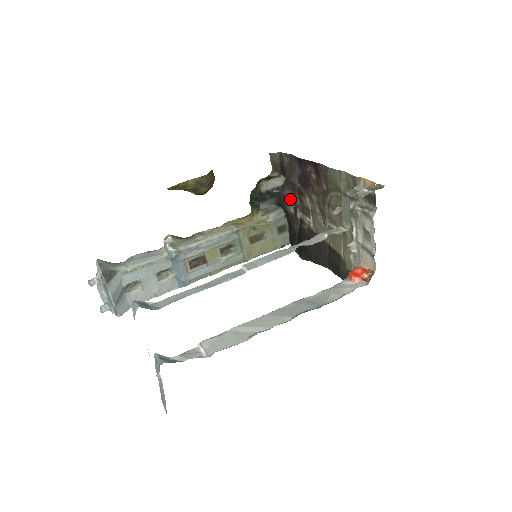
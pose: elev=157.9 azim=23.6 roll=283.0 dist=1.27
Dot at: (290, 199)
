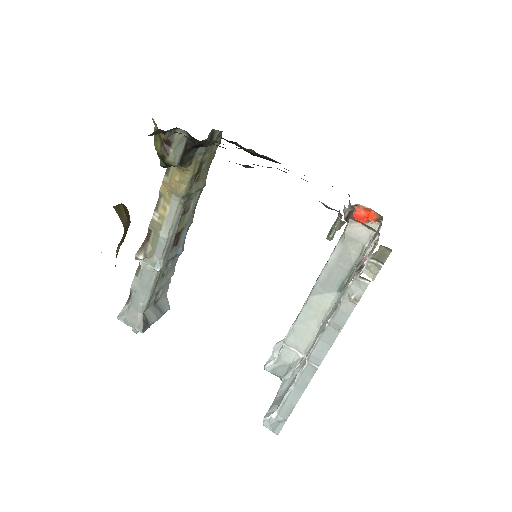
Dot at: (211, 143)
